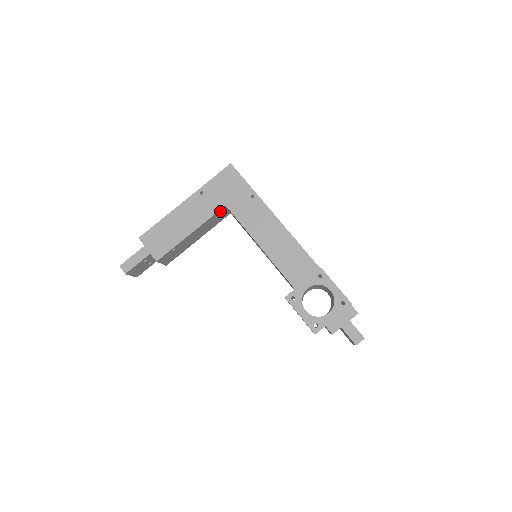
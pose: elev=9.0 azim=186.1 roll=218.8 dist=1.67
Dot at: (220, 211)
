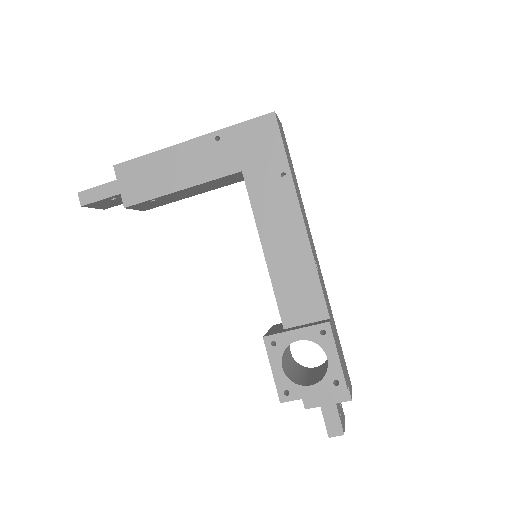
Dot at: (232, 175)
